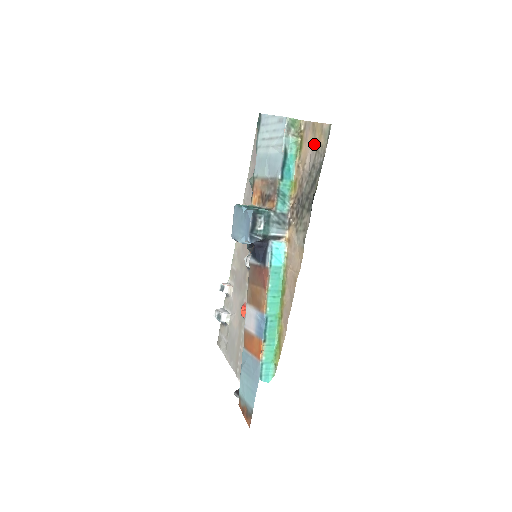
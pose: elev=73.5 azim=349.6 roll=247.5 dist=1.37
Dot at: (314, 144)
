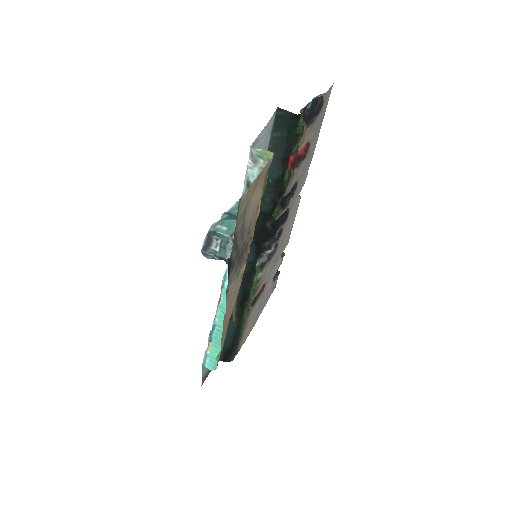
Dot at: (249, 201)
